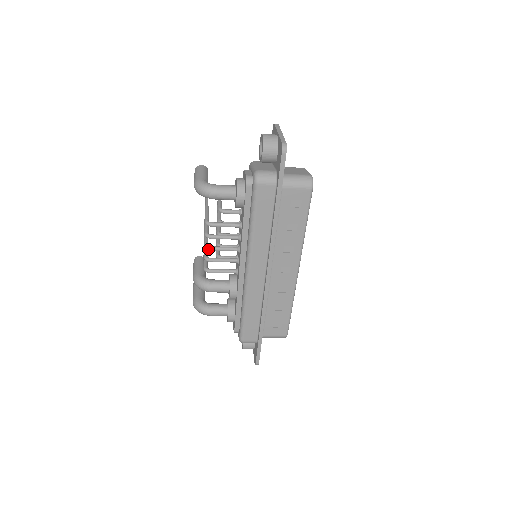
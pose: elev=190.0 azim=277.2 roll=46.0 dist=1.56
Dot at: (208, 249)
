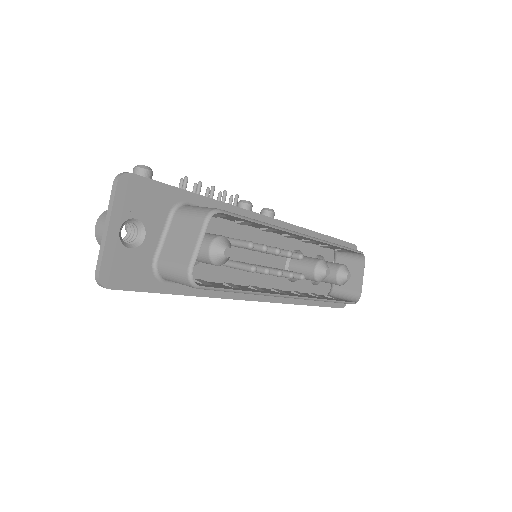
Dot at: occluded
